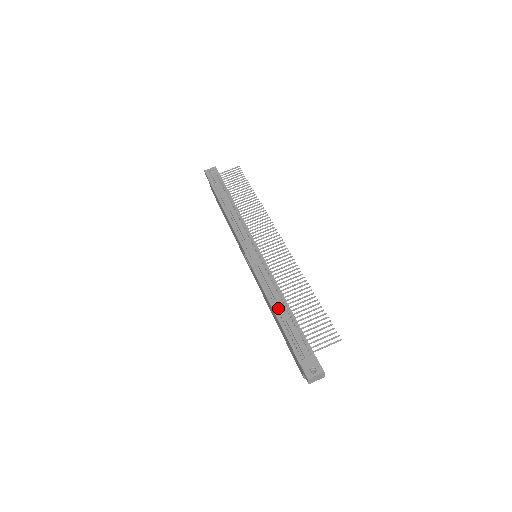
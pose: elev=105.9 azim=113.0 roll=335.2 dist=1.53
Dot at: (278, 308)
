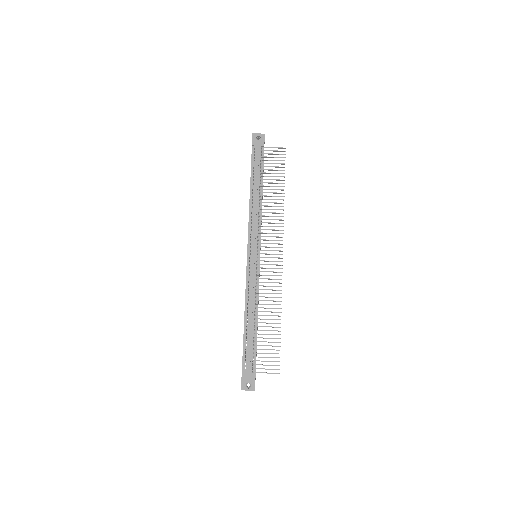
Dot at: (249, 320)
